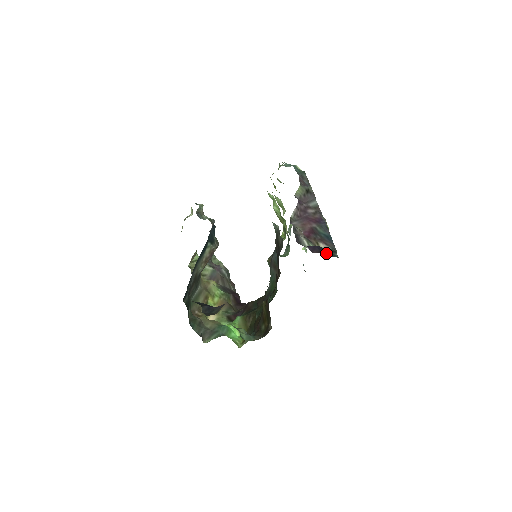
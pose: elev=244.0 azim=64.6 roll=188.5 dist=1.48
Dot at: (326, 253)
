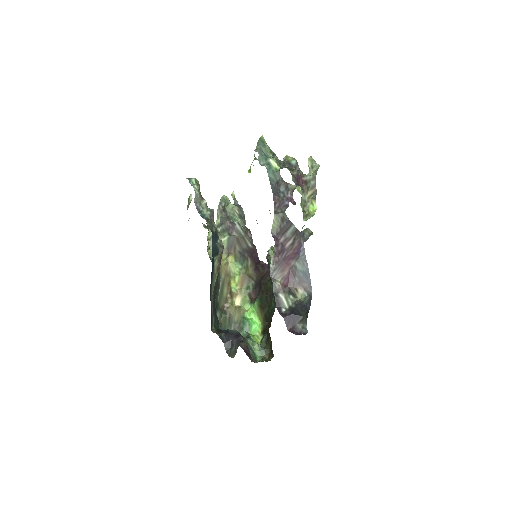
Dot at: (298, 326)
